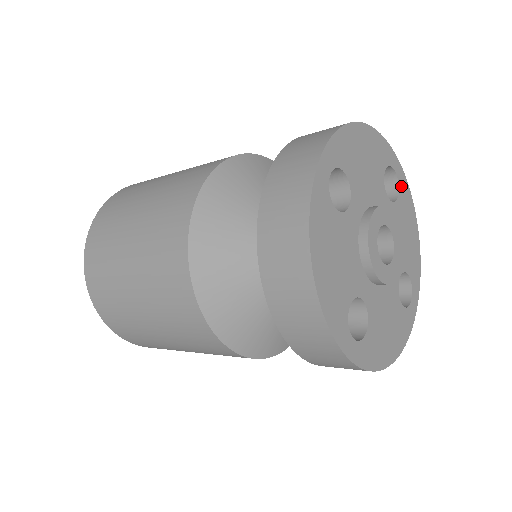
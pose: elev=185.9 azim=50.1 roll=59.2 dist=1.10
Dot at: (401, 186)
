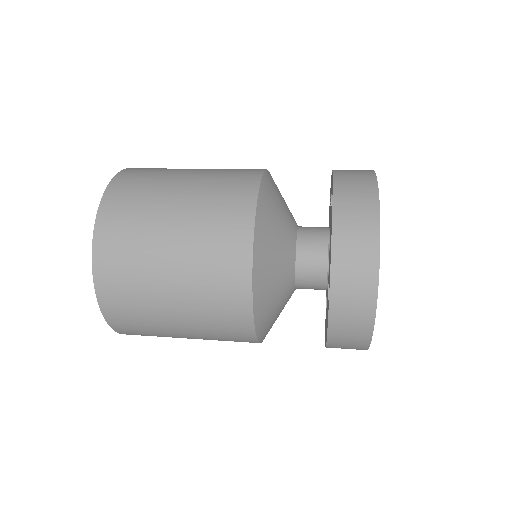
Dot at: occluded
